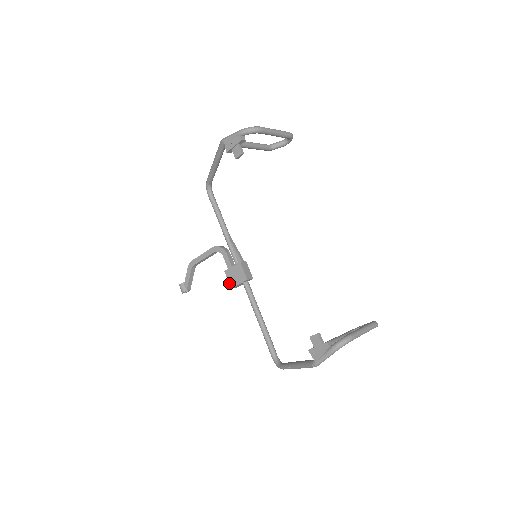
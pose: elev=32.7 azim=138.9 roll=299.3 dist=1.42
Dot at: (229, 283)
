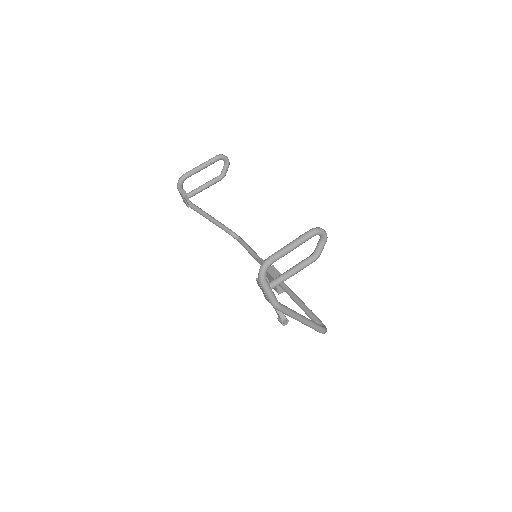
Dot at: occluded
